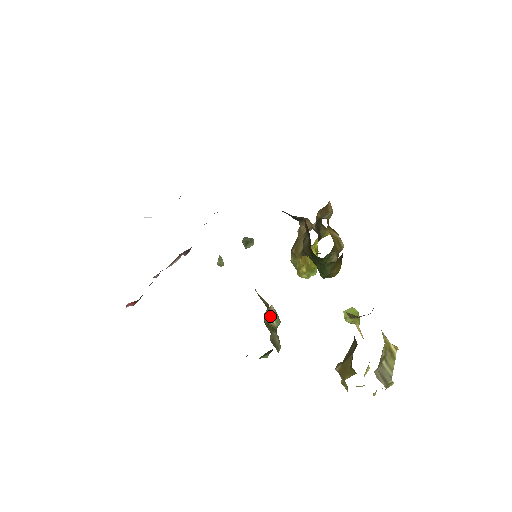
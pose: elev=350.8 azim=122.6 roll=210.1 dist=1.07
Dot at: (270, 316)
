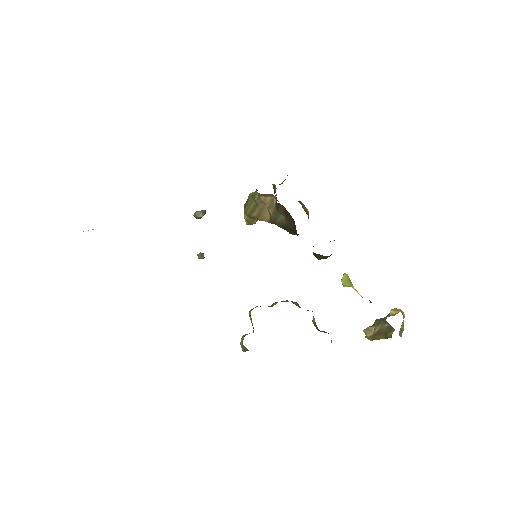
Dot at: (313, 319)
